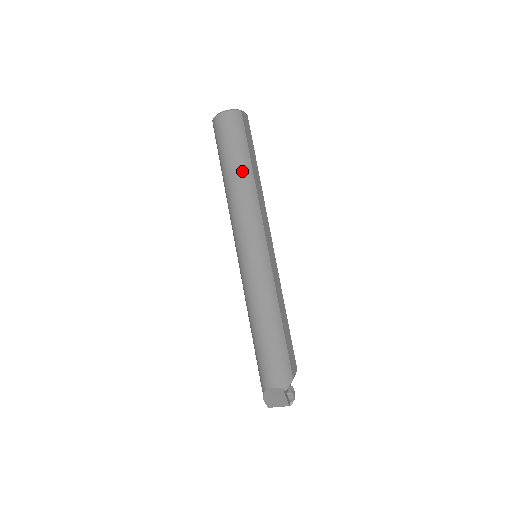
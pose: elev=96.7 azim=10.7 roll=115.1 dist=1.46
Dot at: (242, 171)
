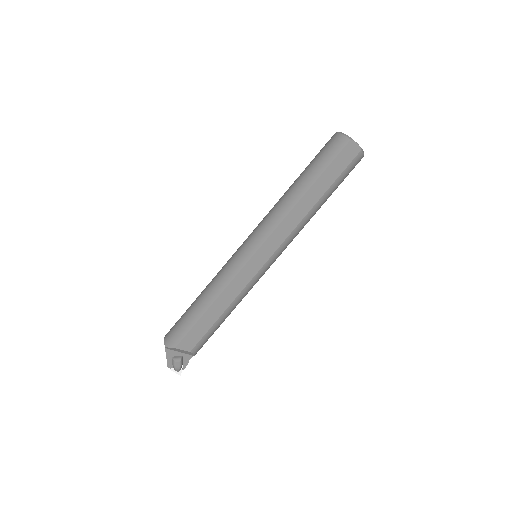
Dot at: (299, 184)
